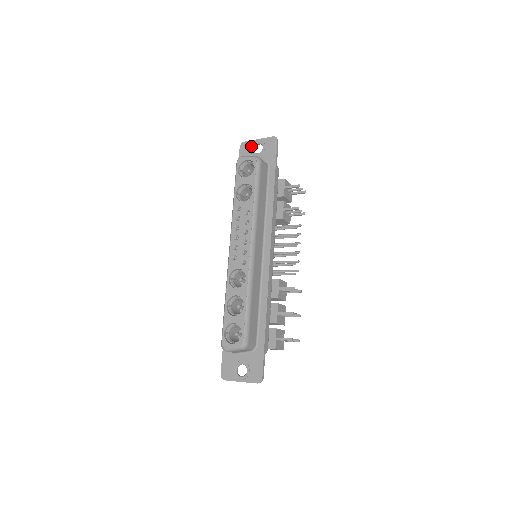
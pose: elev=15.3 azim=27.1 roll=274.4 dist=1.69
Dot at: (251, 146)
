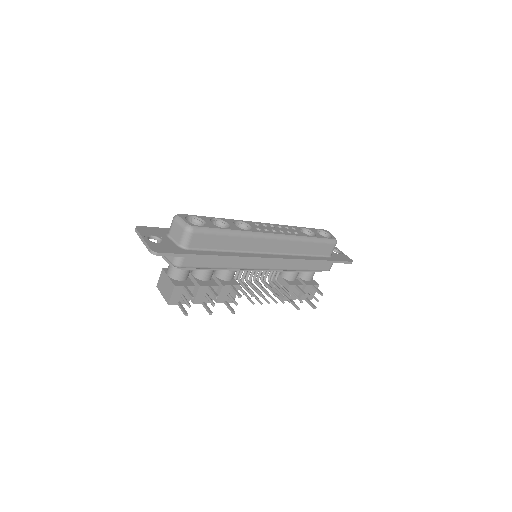
Dot at: (334, 248)
